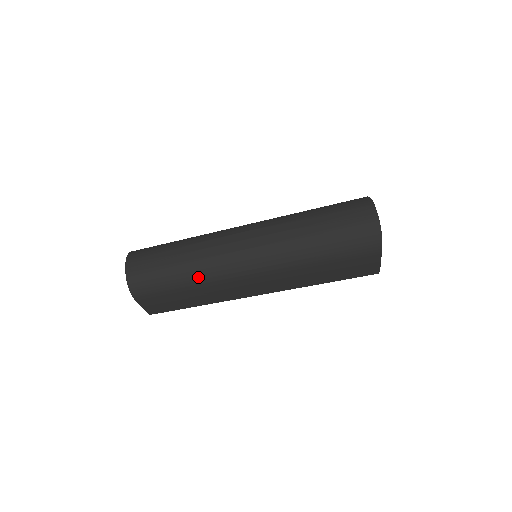
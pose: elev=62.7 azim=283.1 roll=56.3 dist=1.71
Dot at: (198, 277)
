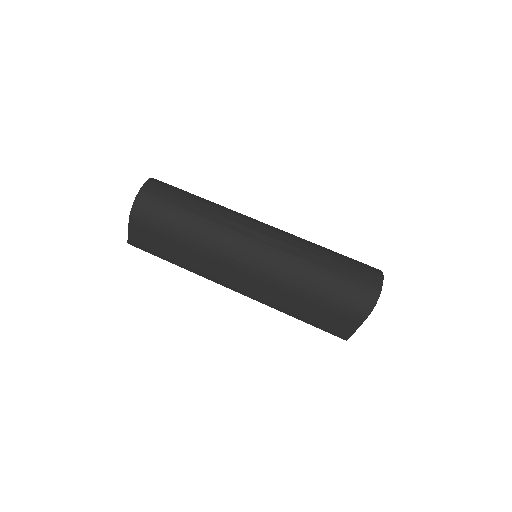
Dot at: (200, 236)
